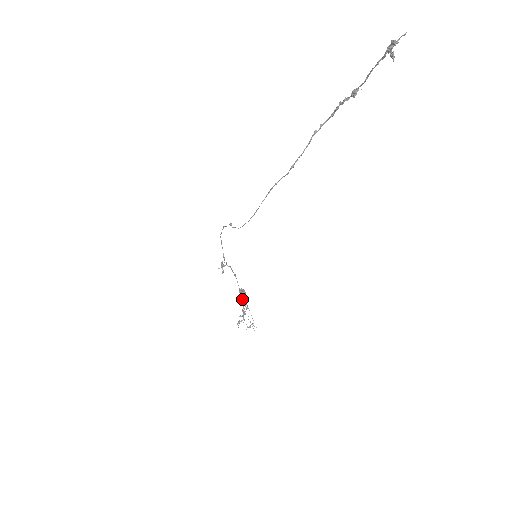
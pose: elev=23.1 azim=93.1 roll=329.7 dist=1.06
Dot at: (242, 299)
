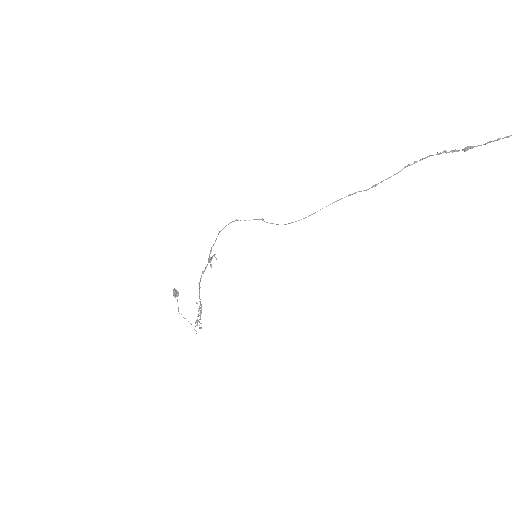
Dot at: (177, 299)
